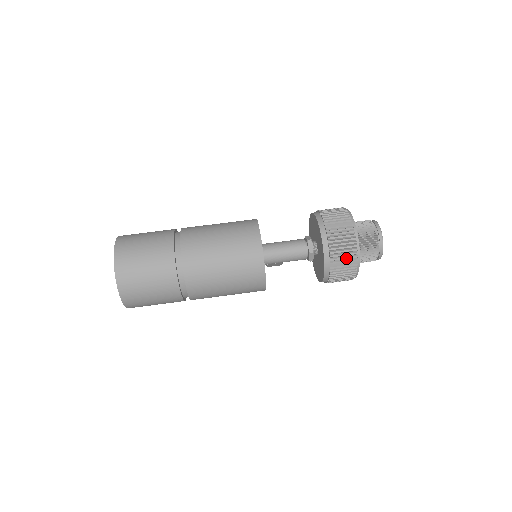
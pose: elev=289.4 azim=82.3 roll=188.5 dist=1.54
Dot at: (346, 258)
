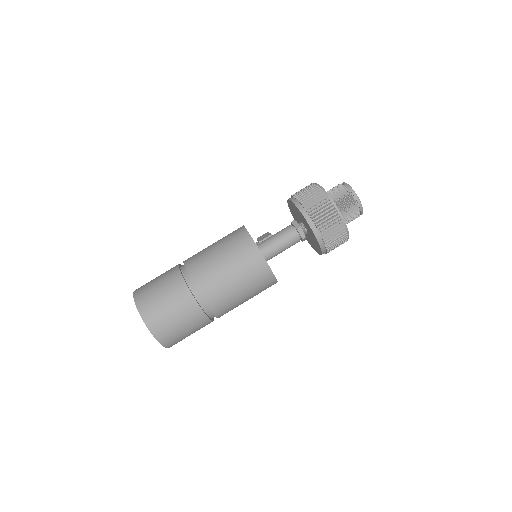
Dot at: (338, 238)
